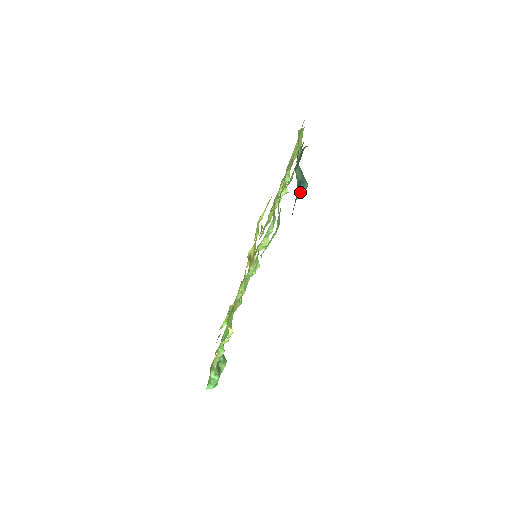
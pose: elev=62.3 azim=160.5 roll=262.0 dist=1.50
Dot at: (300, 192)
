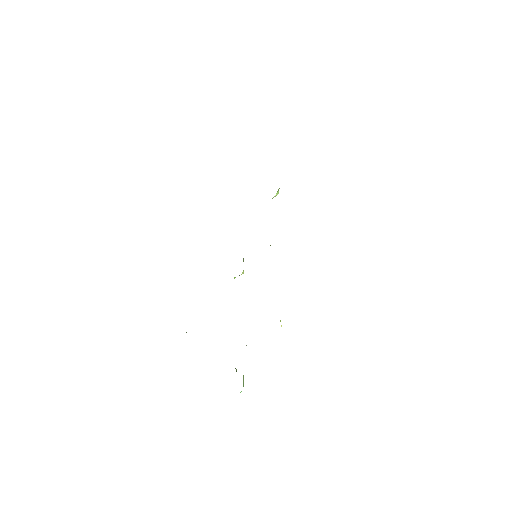
Dot at: occluded
